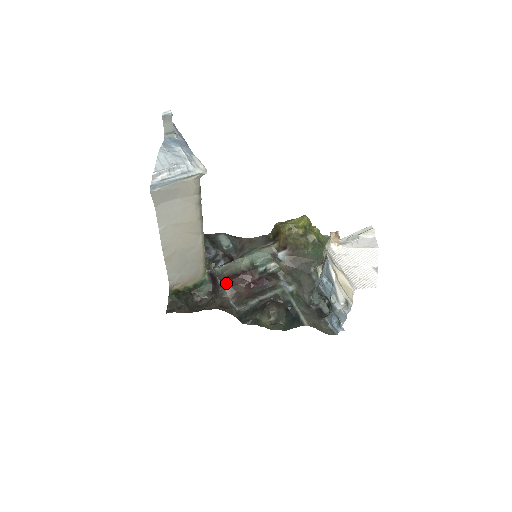
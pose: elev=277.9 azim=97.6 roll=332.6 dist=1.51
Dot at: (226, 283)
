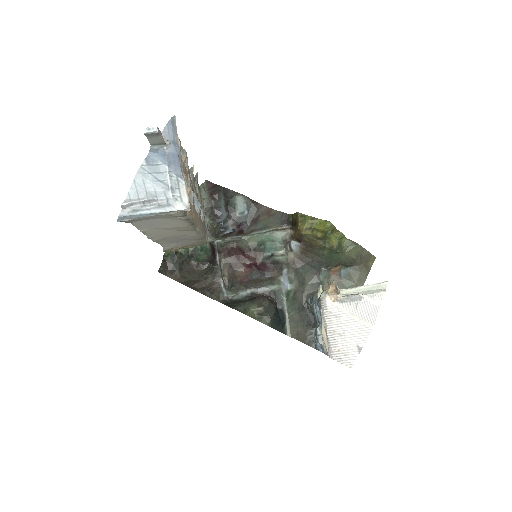
Dot at: (227, 257)
